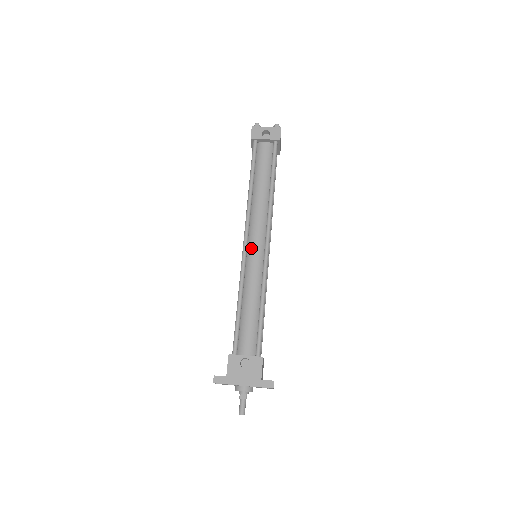
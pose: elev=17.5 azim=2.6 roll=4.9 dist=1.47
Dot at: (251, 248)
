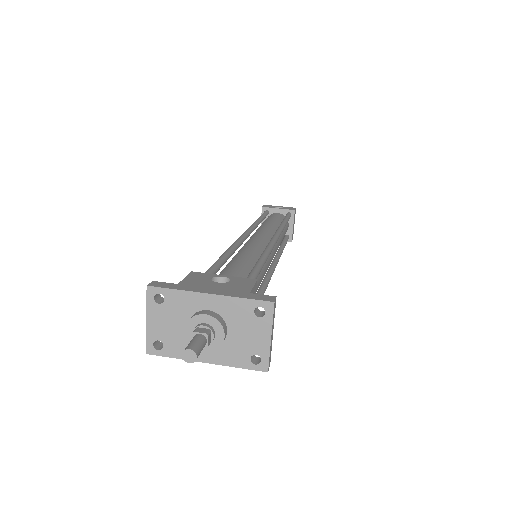
Dot at: (251, 239)
